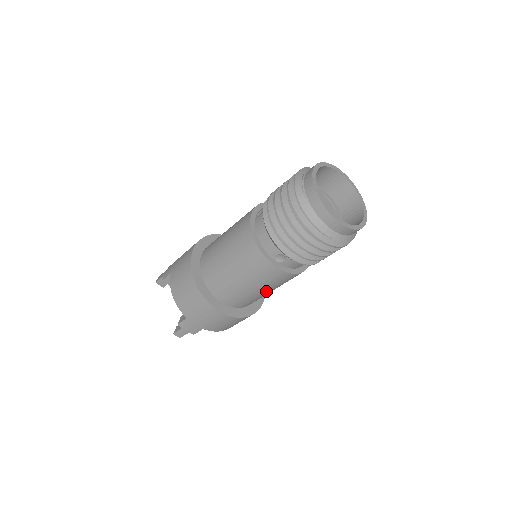
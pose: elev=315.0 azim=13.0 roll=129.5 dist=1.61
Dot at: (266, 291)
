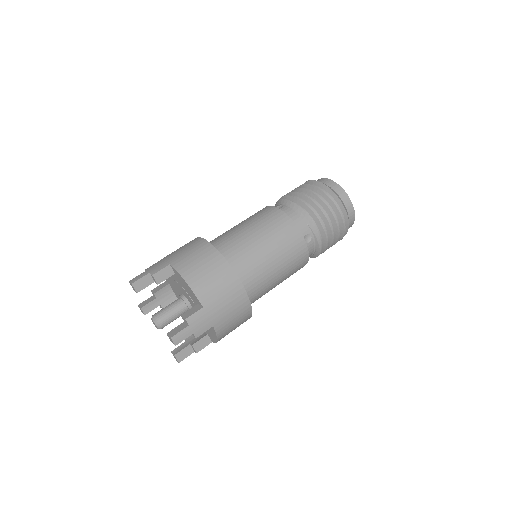
Dot at: (279, 281)
